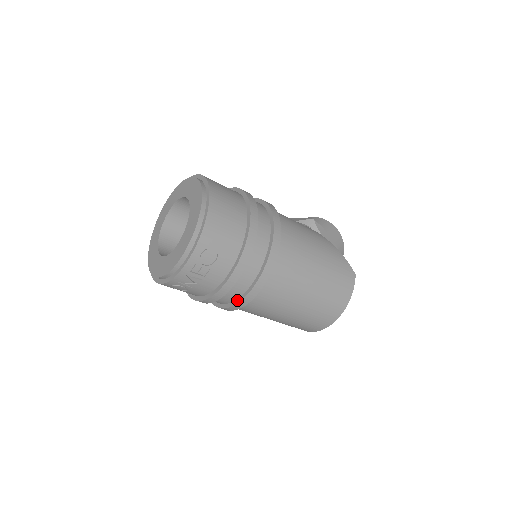
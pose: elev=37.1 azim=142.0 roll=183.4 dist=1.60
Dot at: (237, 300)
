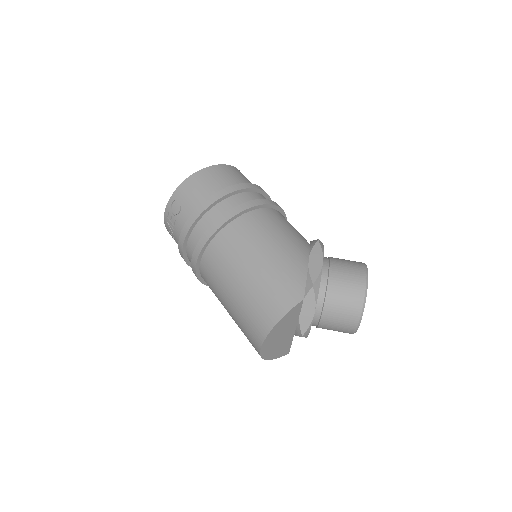
Dot at: occluded
